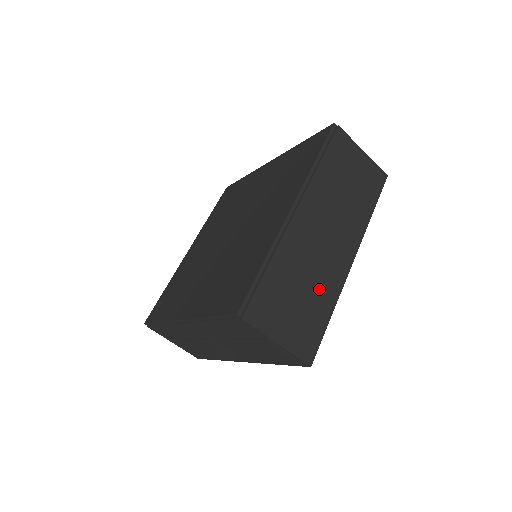
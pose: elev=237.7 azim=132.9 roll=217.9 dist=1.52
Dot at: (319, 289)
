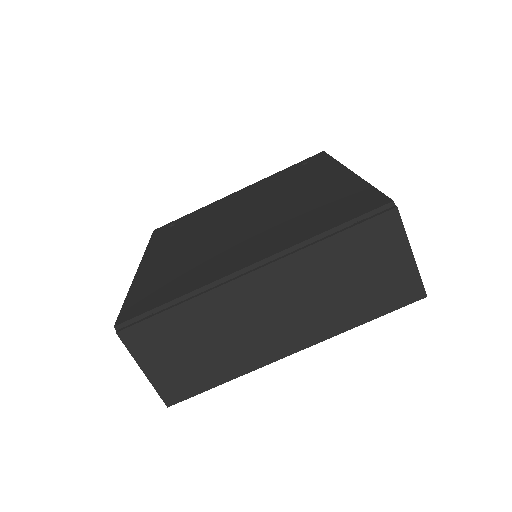
Dot at: (226, 355)
